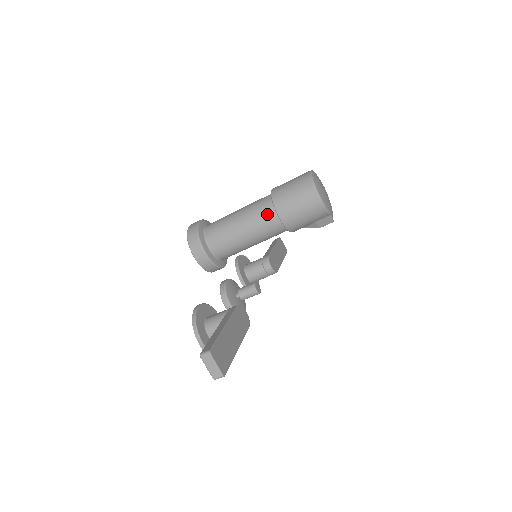
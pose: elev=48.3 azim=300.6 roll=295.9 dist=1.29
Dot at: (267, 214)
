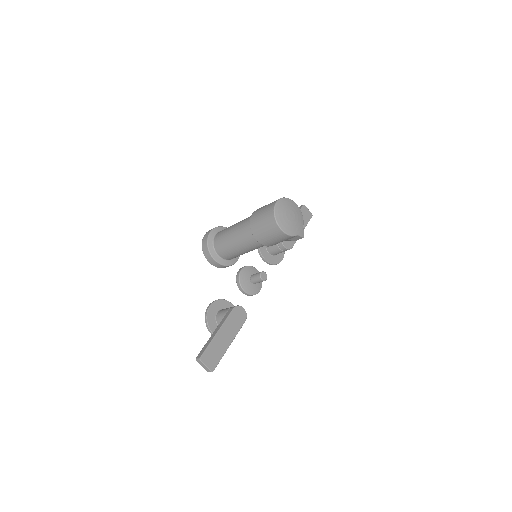
Dot at: (249, 236)
